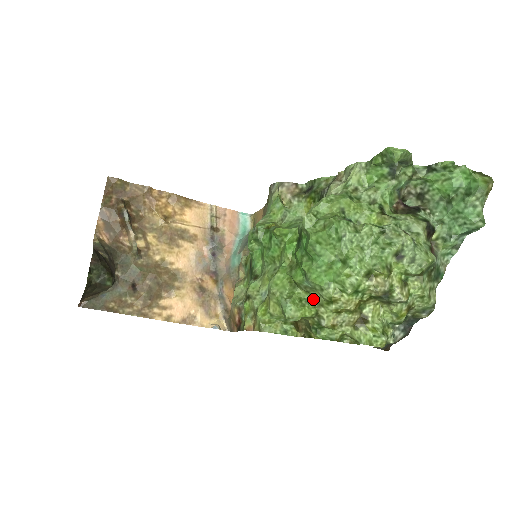
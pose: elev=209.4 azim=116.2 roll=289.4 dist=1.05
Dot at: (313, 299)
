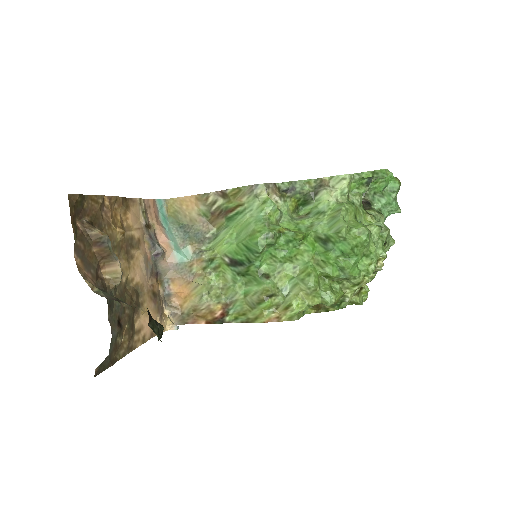
Dot at: (340, 285)
